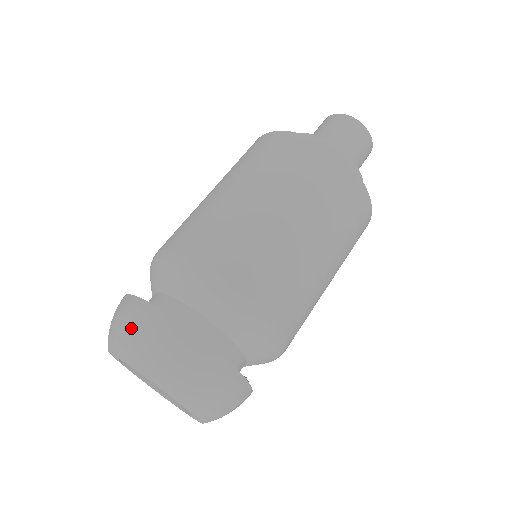
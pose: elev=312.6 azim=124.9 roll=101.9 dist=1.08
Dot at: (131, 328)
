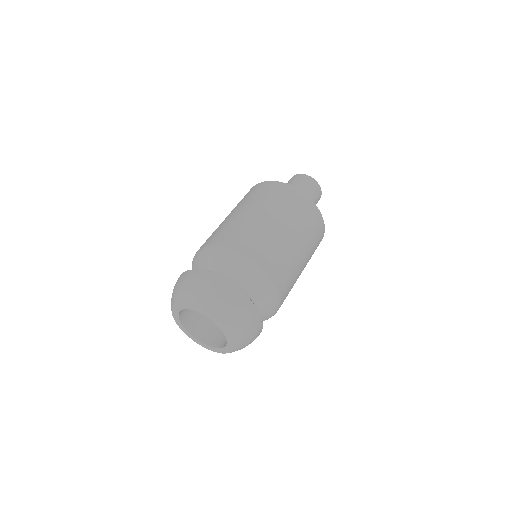
Dot at: (181, 284)
